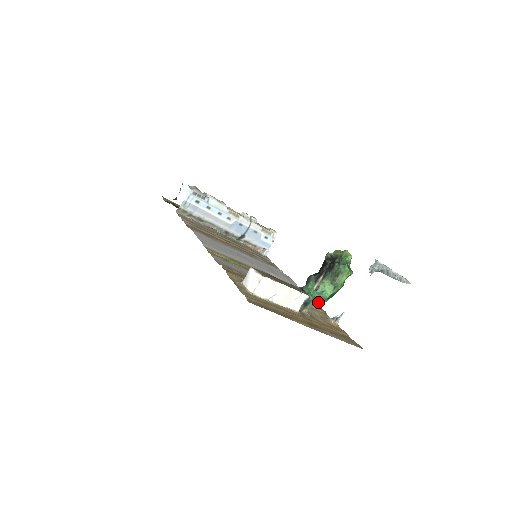
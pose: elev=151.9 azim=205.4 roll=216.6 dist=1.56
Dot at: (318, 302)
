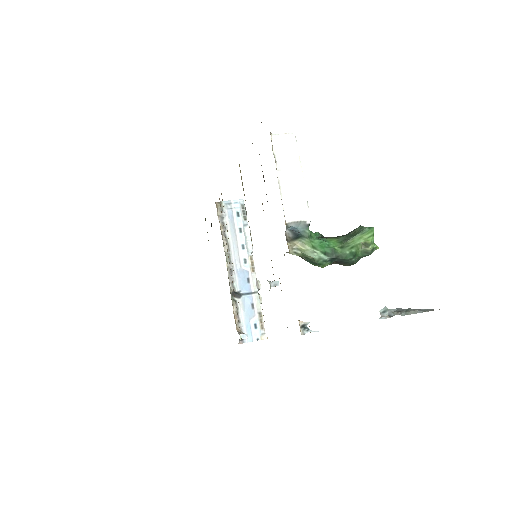
Dot at: (311, 246)
